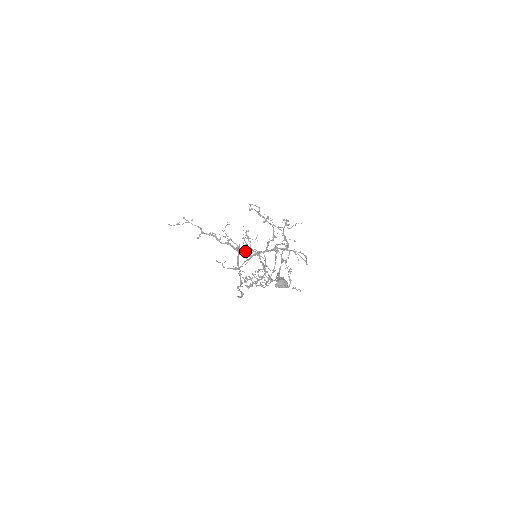
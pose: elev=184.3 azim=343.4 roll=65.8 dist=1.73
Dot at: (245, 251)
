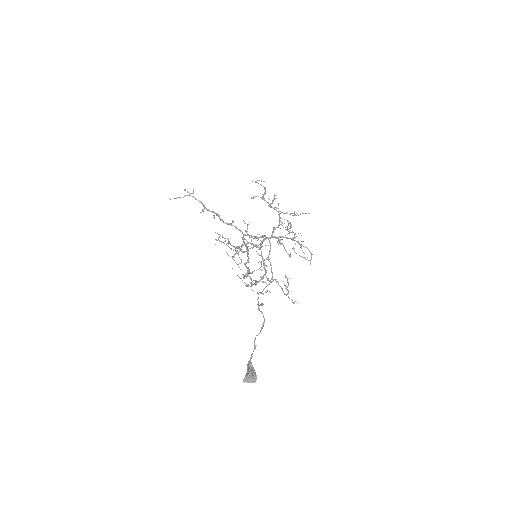
Dot at: occluded
